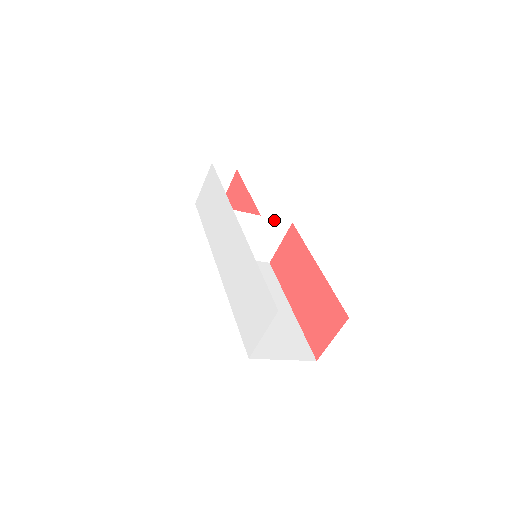
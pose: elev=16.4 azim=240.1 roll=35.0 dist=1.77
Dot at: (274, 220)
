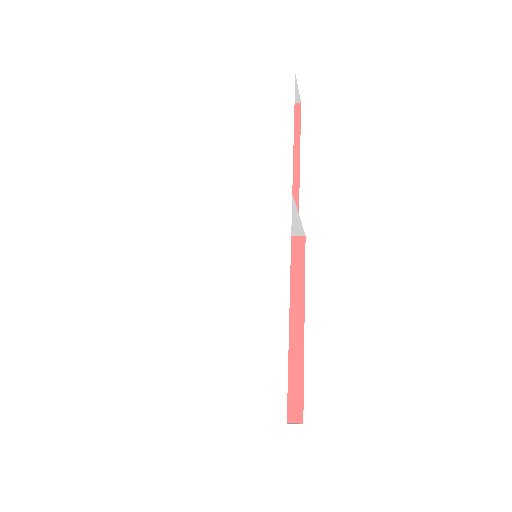
Dot at: (299, 224)
